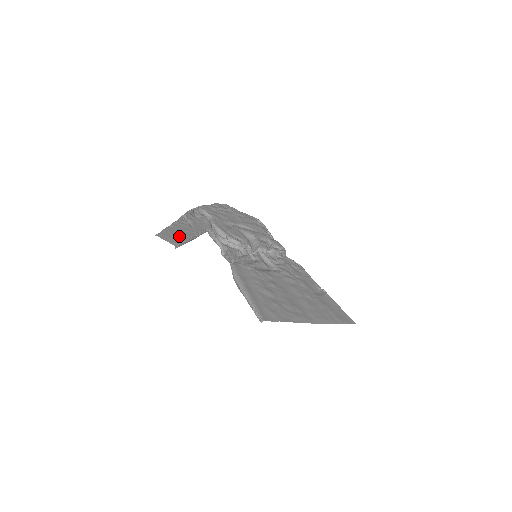
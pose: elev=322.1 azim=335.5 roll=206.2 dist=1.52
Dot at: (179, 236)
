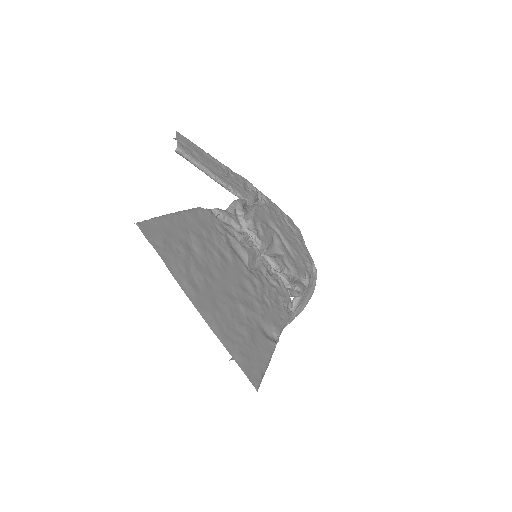
Dot at: (198, 156)
